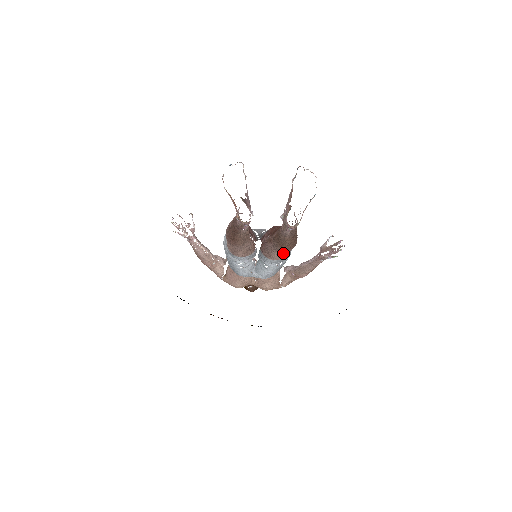
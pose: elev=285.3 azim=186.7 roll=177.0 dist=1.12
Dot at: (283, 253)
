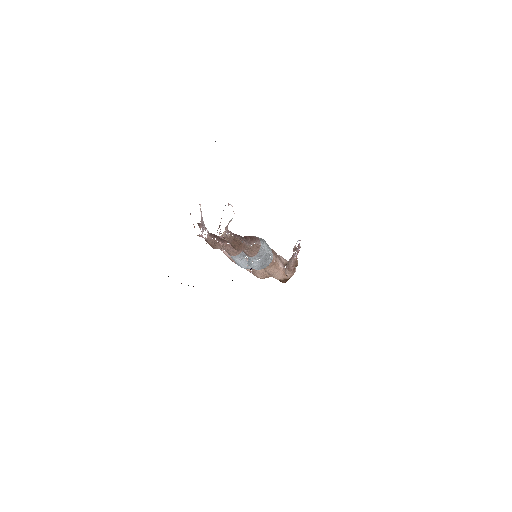
Dot at: (253, 252)
